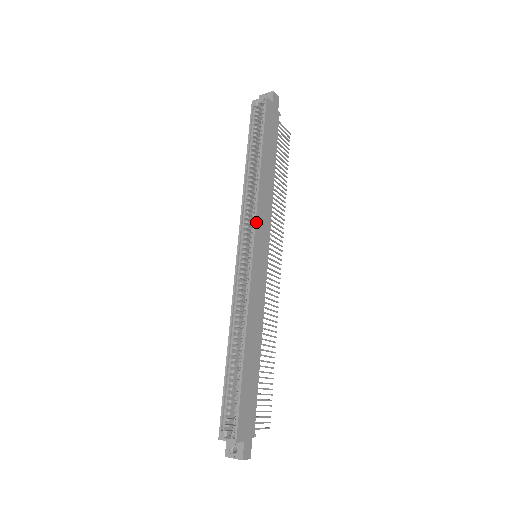
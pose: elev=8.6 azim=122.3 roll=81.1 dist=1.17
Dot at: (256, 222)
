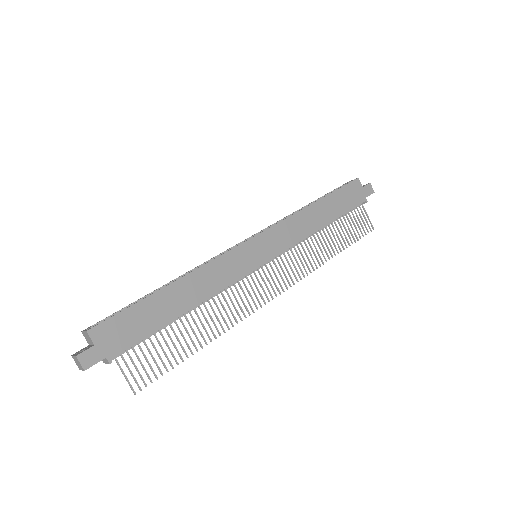
Dot at: (273, 227)
